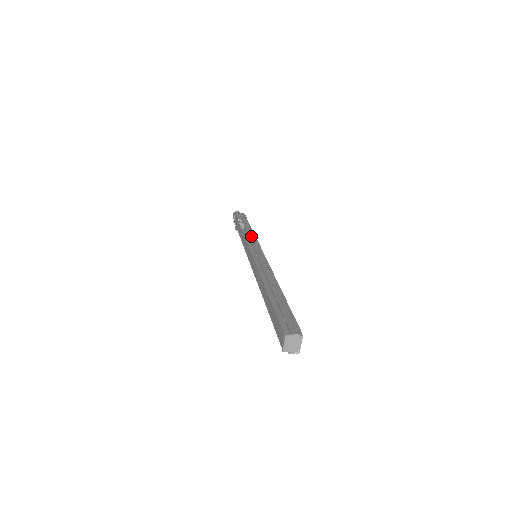
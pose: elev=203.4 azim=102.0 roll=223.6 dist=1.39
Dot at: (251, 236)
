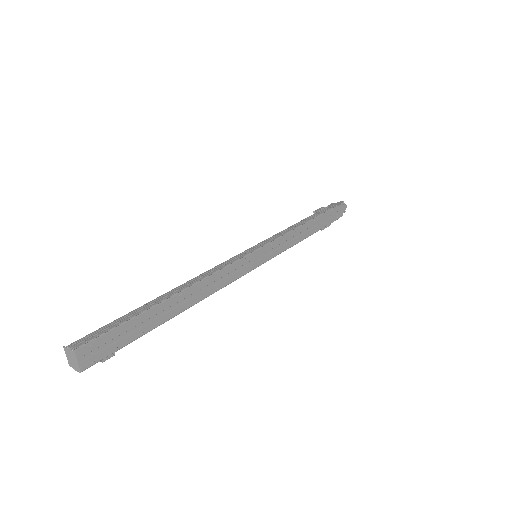
Dot at: (281, 232)
